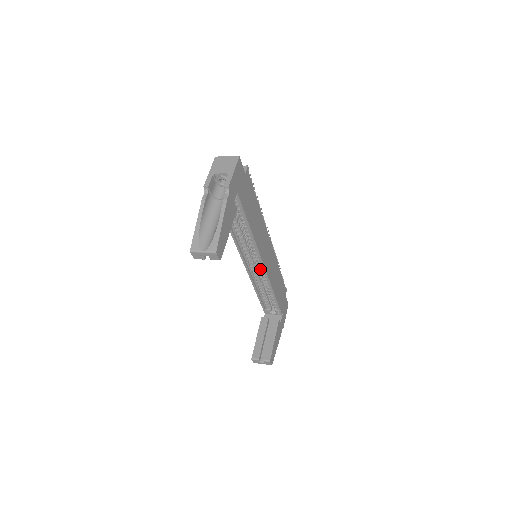
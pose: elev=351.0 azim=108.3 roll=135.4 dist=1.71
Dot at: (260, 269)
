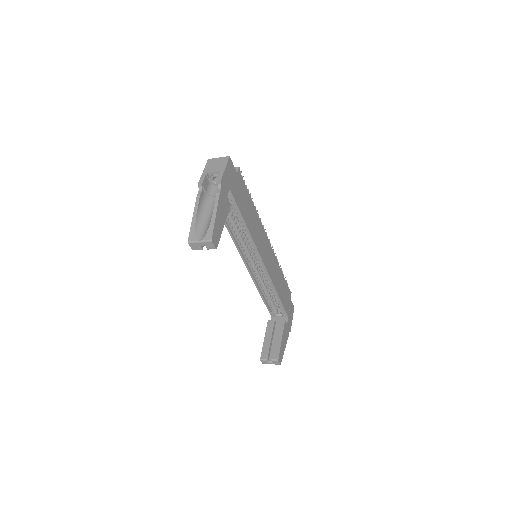
Dot at: (261, 269)
